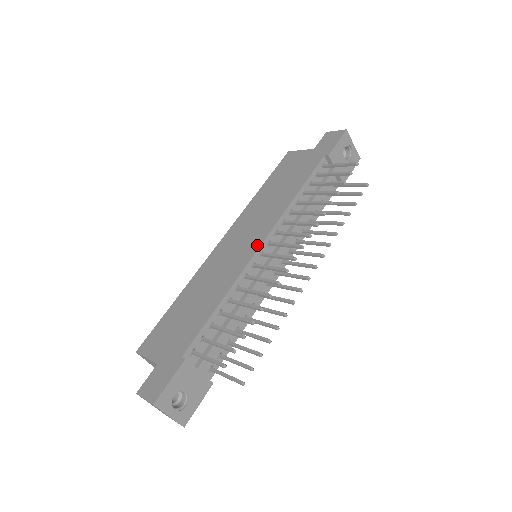
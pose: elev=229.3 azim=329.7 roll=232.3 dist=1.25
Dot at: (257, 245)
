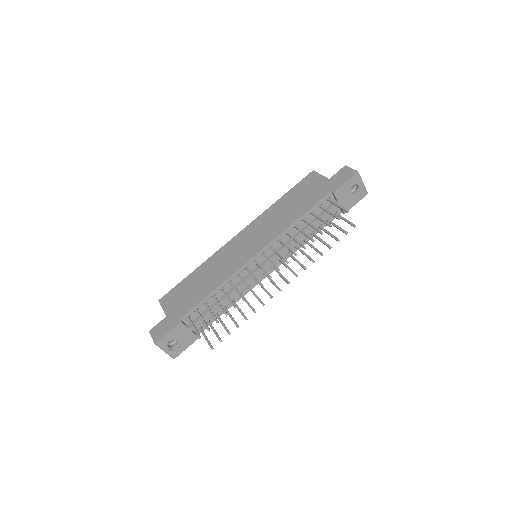
Dot at: (253, 253)
